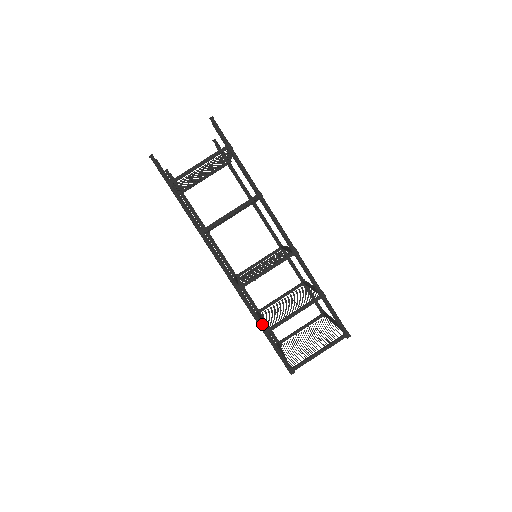
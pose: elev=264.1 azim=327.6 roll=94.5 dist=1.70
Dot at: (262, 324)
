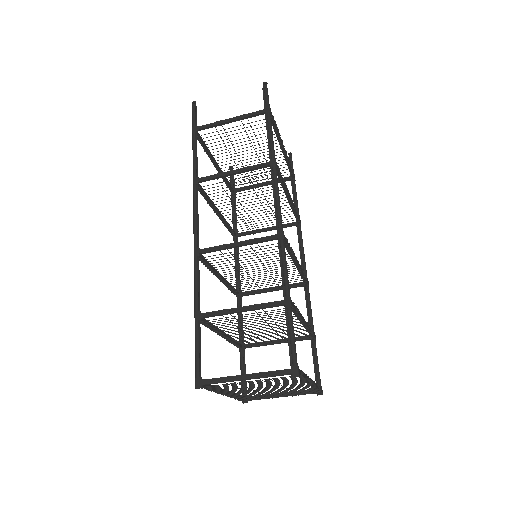
Dot at: (199, 305)
